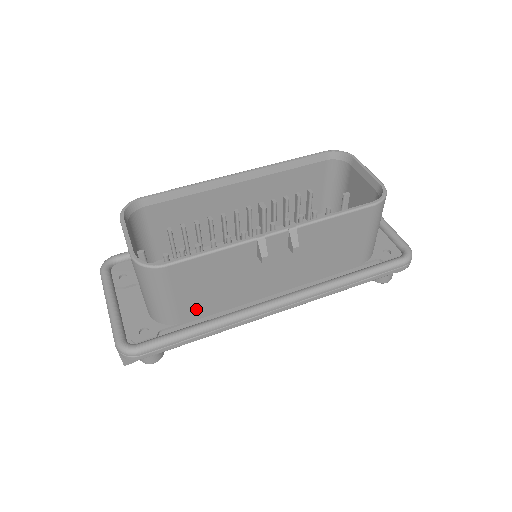
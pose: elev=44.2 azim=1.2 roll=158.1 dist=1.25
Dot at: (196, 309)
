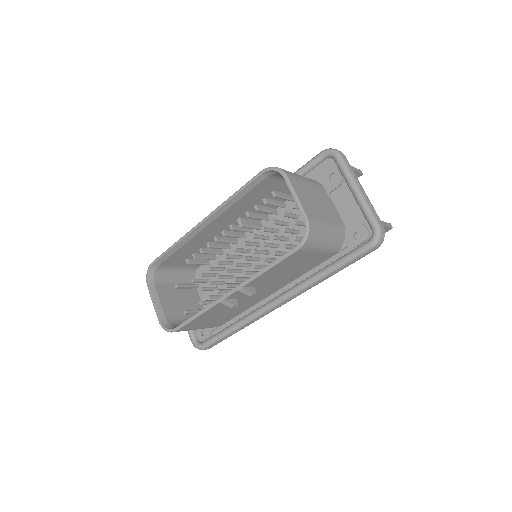
Dot at: (222, 321)
